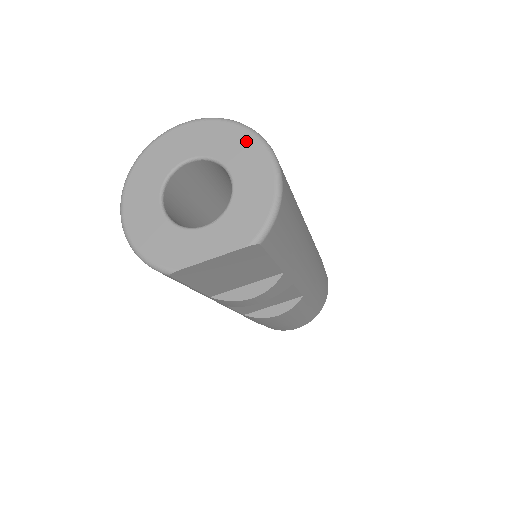
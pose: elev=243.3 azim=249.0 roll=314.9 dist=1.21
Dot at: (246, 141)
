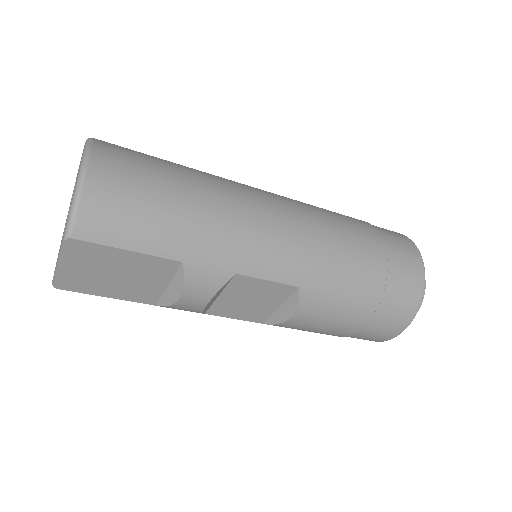
Dot at: (83, 151)
